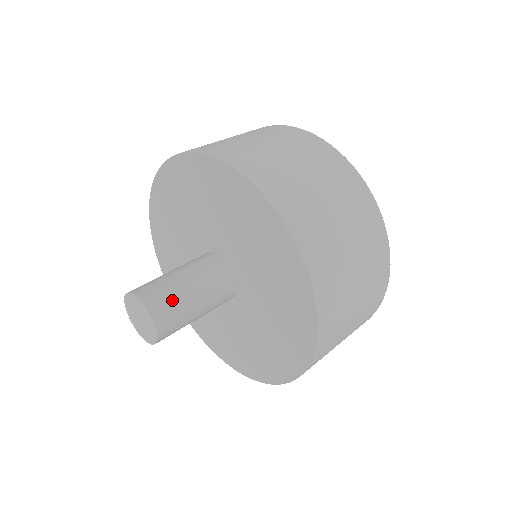
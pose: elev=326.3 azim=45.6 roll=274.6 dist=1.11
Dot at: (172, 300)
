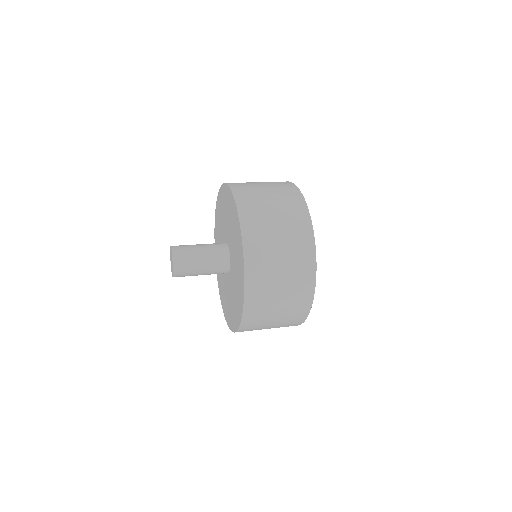
Dot at: (187, 250)
